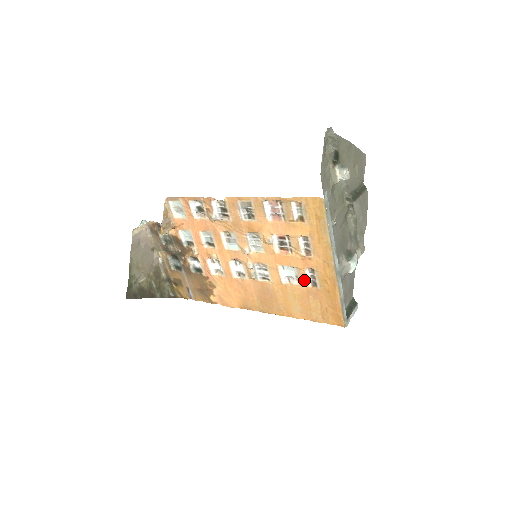
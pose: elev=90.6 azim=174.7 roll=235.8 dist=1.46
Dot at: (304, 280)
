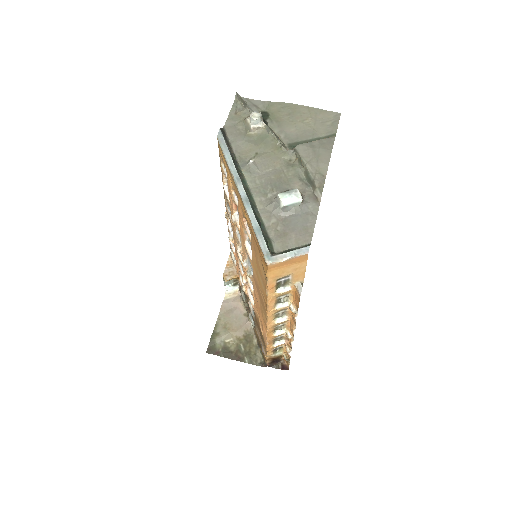
Dot at: (249, 238)
